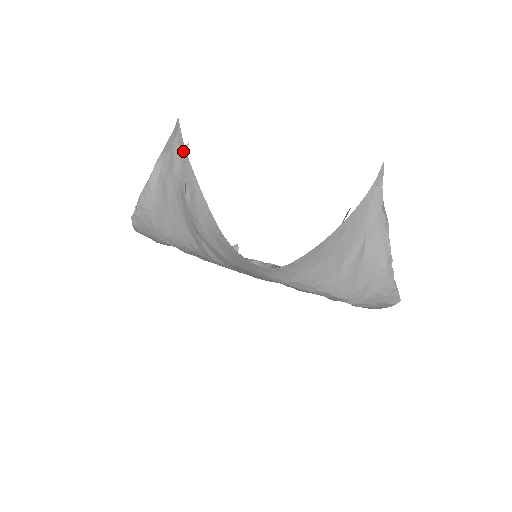
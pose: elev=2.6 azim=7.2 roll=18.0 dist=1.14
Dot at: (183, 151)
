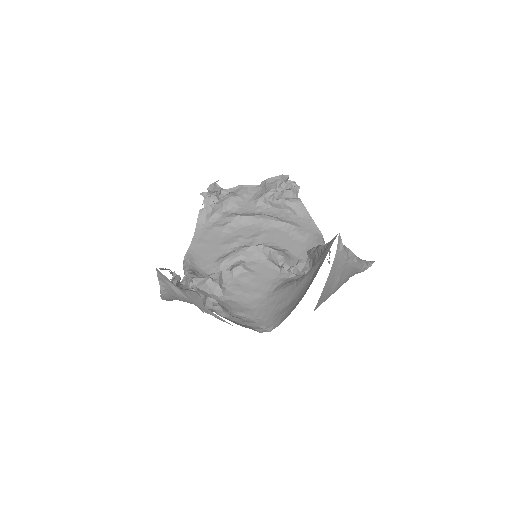
Dot at: (180, 290)
